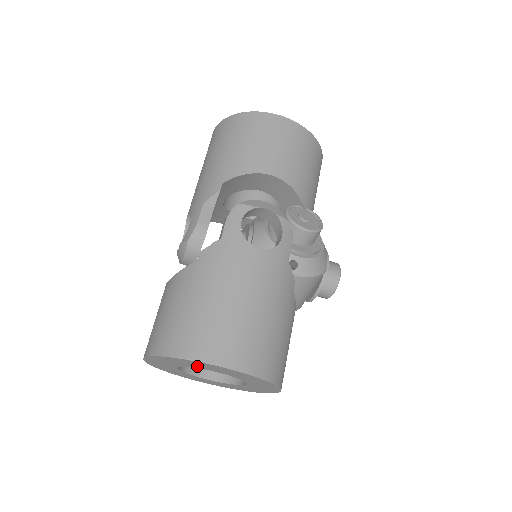
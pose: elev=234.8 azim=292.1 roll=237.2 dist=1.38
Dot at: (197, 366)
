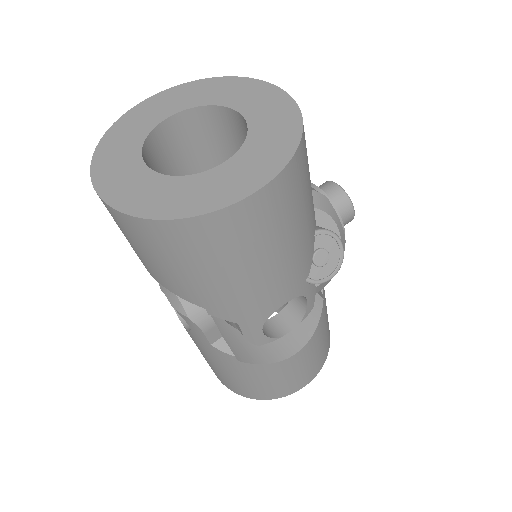
Dot at: (139, 131)
